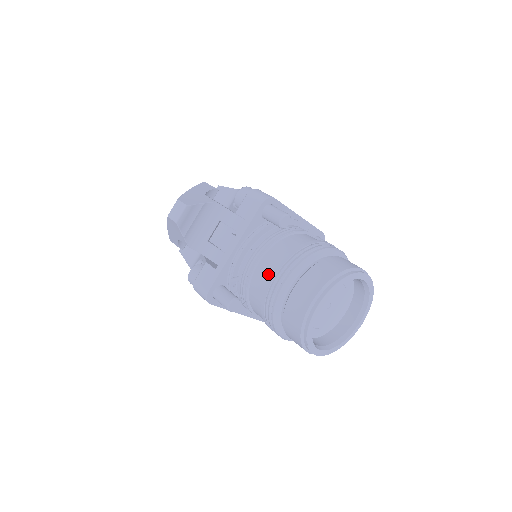
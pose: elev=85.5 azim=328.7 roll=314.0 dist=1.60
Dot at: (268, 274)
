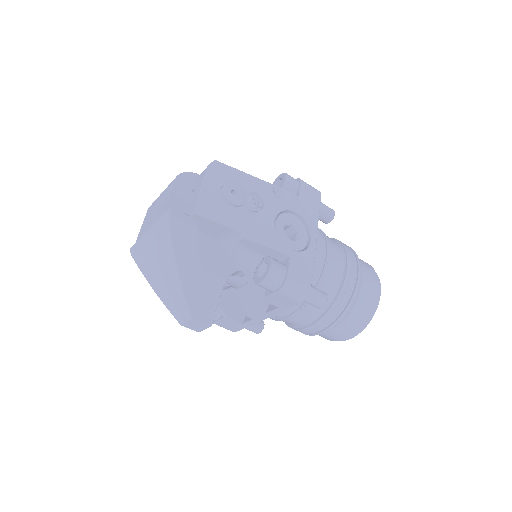
Dot at: (300, 325)
